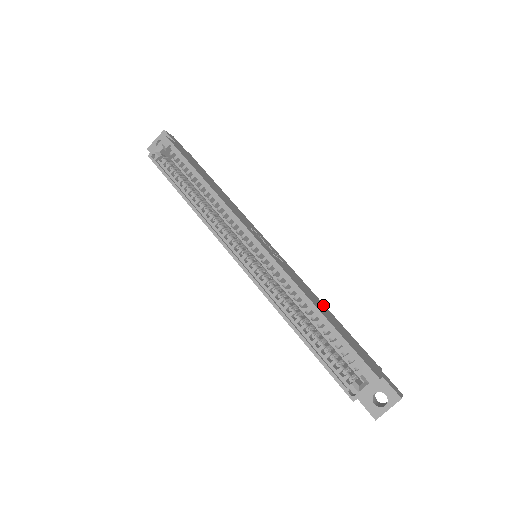
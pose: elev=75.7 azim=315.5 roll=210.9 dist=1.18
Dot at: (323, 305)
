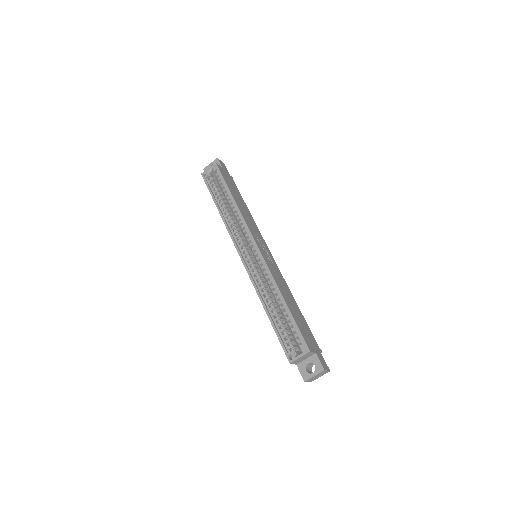
Dot at: (293, 299)
